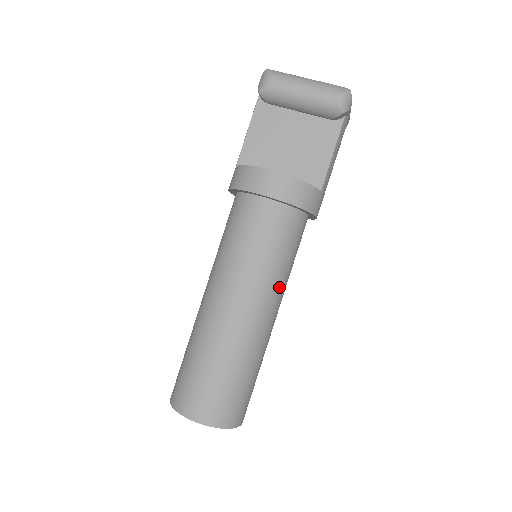
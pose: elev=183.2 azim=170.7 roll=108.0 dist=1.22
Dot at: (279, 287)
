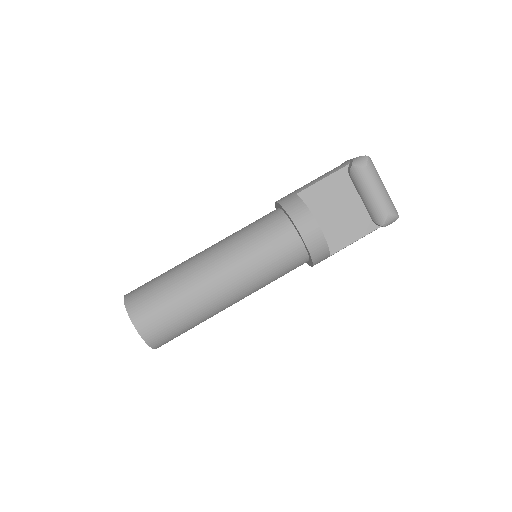
Dot at: (256, 290)
